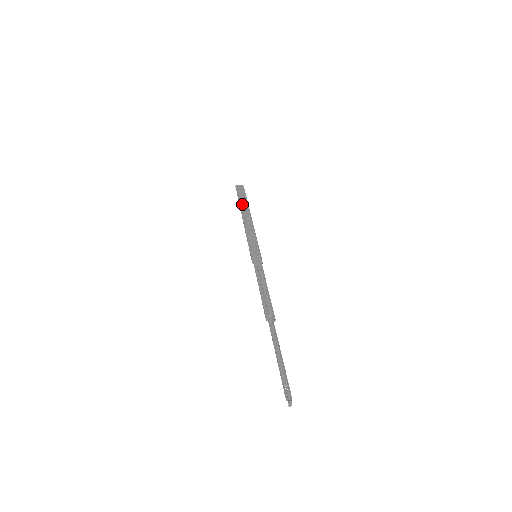
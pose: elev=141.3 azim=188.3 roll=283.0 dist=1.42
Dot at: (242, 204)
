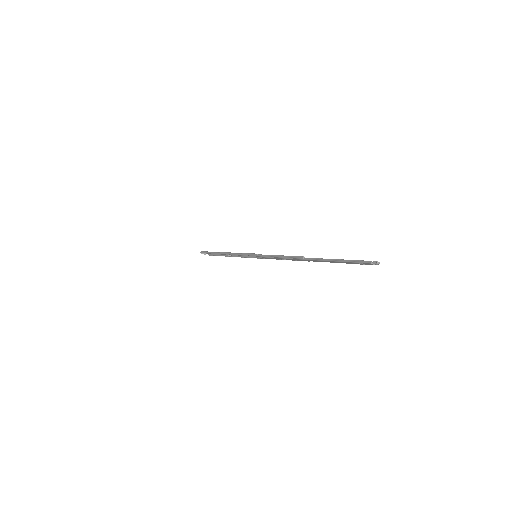
Dot at: occluded
